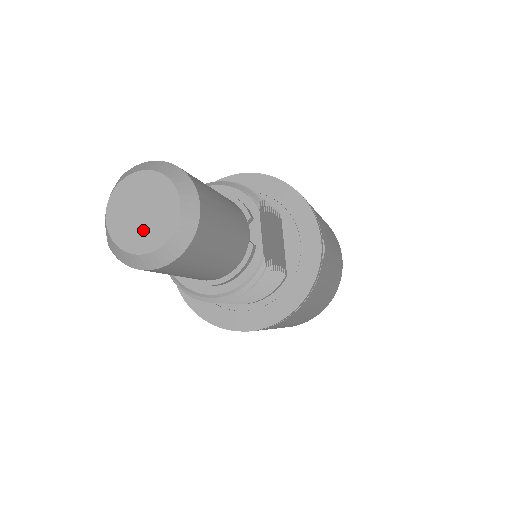
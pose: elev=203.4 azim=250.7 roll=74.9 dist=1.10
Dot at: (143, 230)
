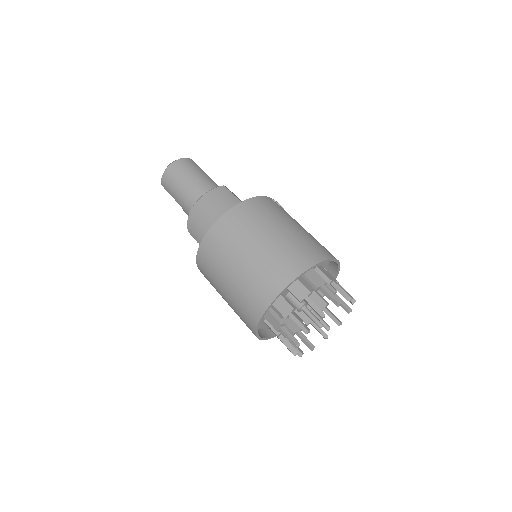
Dot at: occluded
